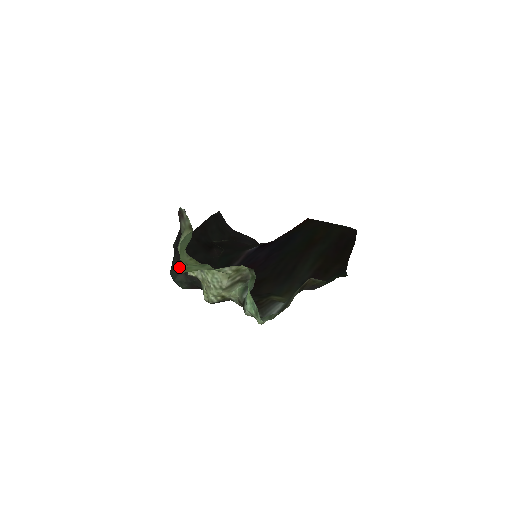
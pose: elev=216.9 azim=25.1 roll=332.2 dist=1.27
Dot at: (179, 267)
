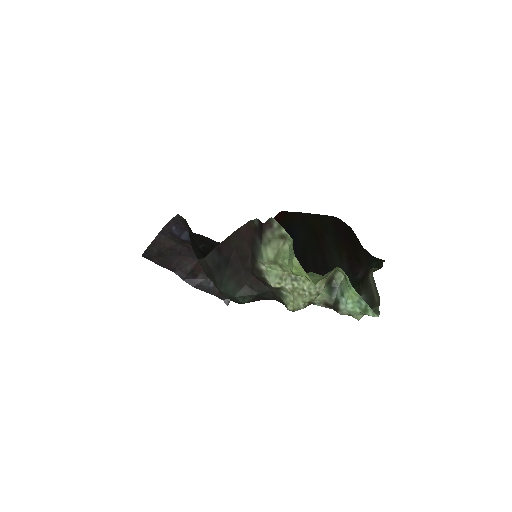
Dot at: (240, 281)
